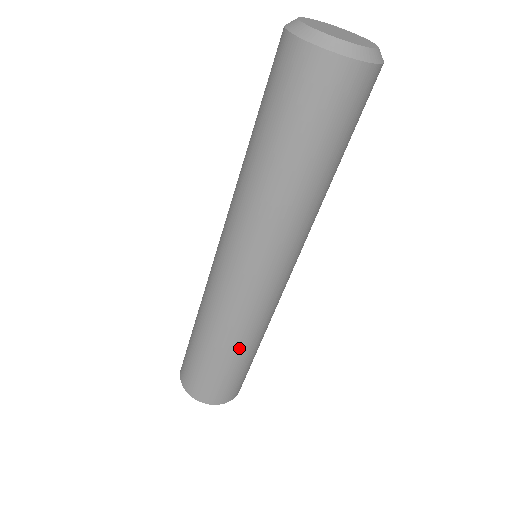
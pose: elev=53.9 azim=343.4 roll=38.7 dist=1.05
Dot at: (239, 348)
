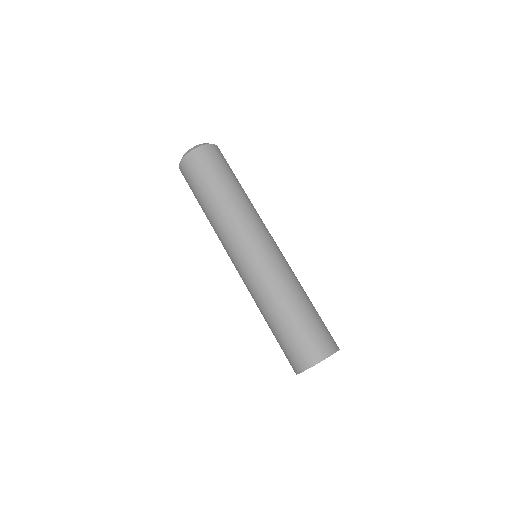
Dot at: (283, 303)
